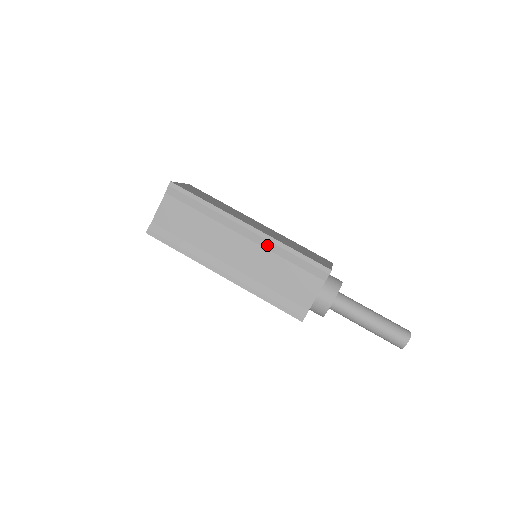
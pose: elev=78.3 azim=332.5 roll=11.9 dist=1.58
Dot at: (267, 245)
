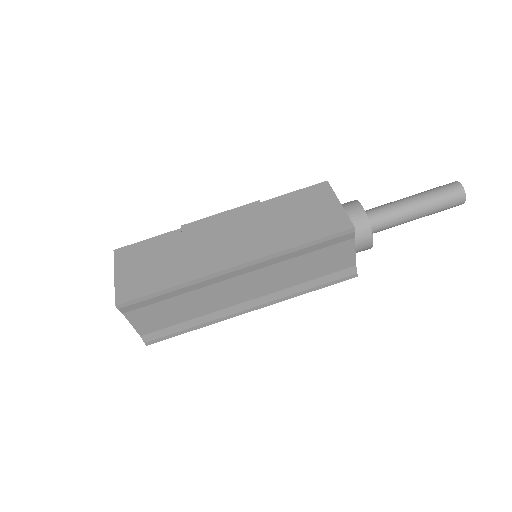
Dot at: (270, 263)
